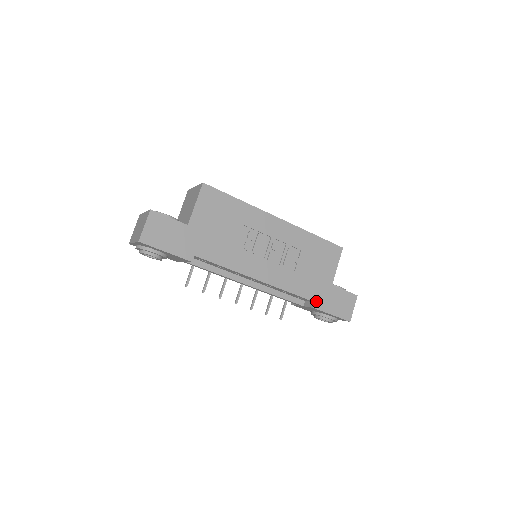
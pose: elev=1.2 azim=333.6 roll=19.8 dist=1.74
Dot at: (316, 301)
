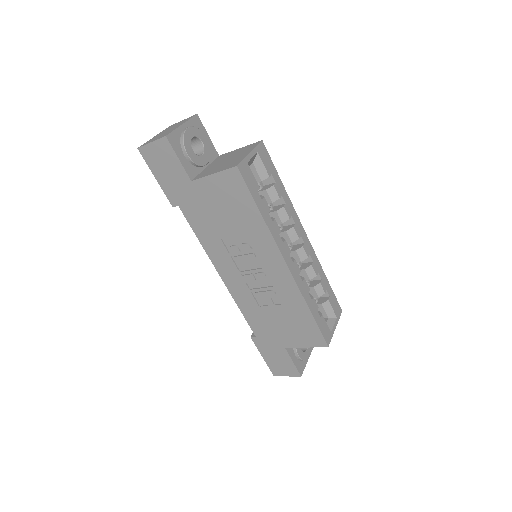
Dot at: (258, 338)
